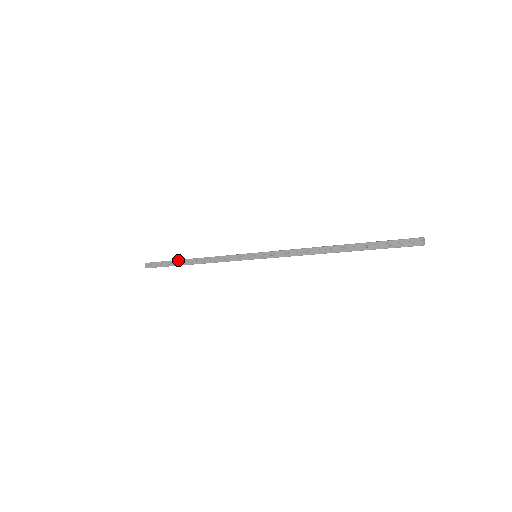
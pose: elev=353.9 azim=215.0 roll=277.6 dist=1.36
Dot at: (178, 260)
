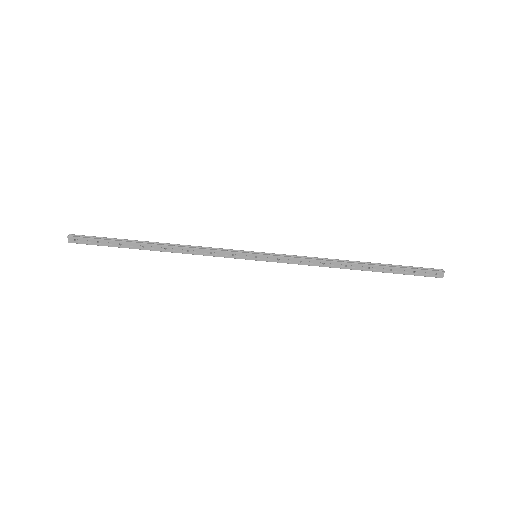
Dot at: (133, 242)
